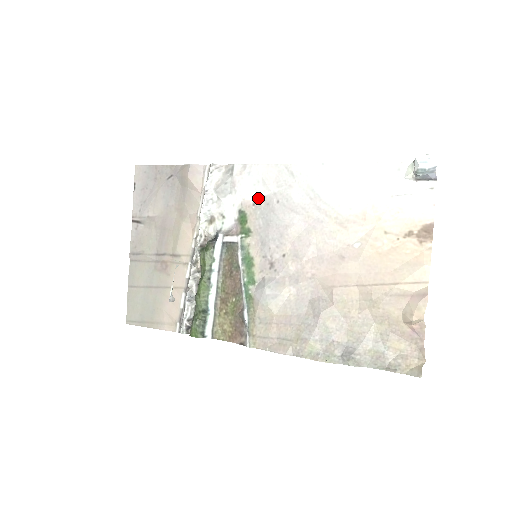
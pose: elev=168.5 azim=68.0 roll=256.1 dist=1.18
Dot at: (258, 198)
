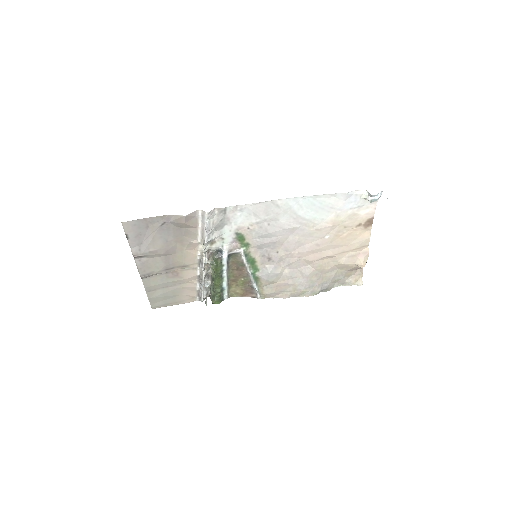
Dot at: (251, 224)
